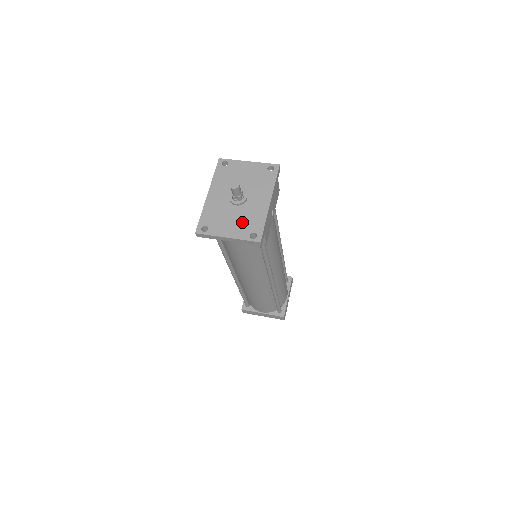
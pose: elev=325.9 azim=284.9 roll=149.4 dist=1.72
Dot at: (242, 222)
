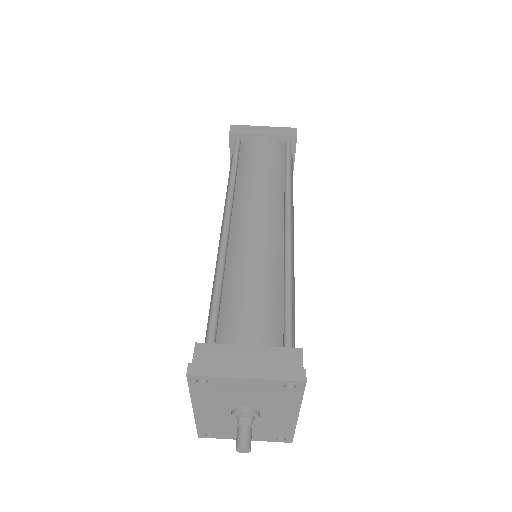
Dot at: (261, 431)
